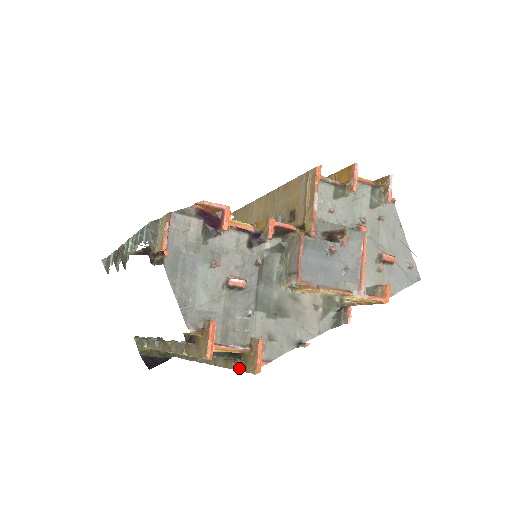
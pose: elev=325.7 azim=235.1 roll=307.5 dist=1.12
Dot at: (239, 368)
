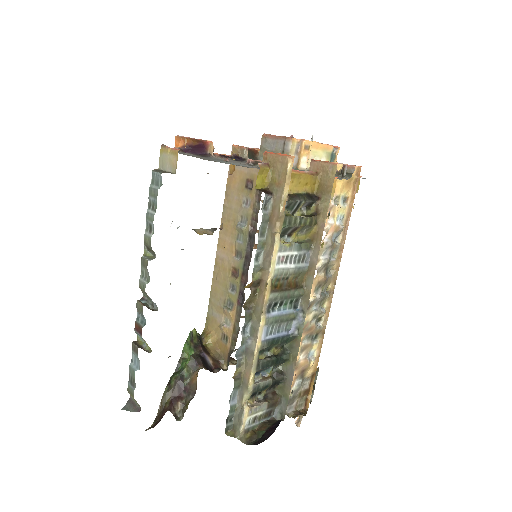
Dot at: (326, 204)
